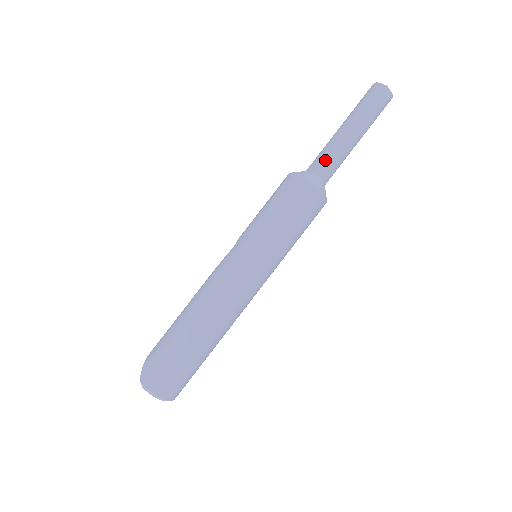
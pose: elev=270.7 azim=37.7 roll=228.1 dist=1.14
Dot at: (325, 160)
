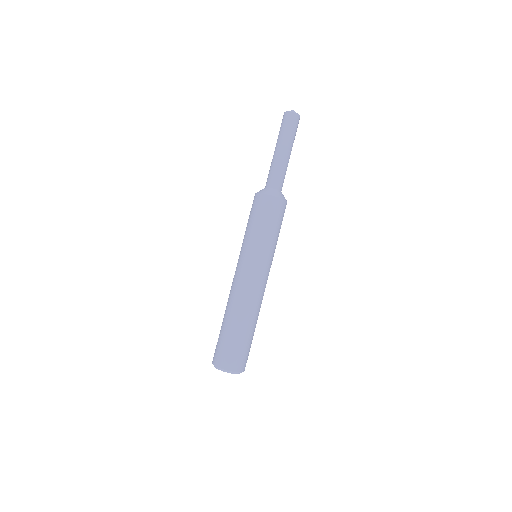
Dot at: (268, 176)
